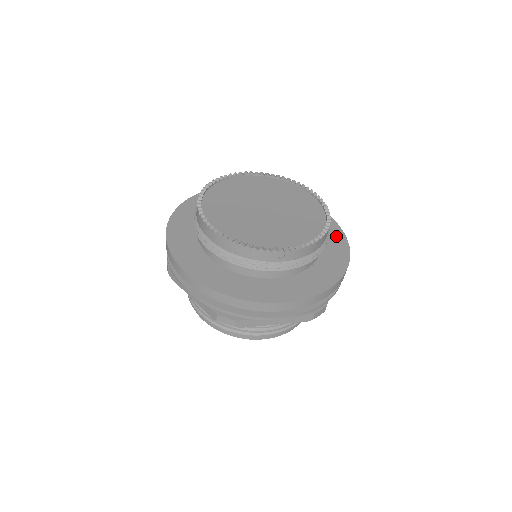
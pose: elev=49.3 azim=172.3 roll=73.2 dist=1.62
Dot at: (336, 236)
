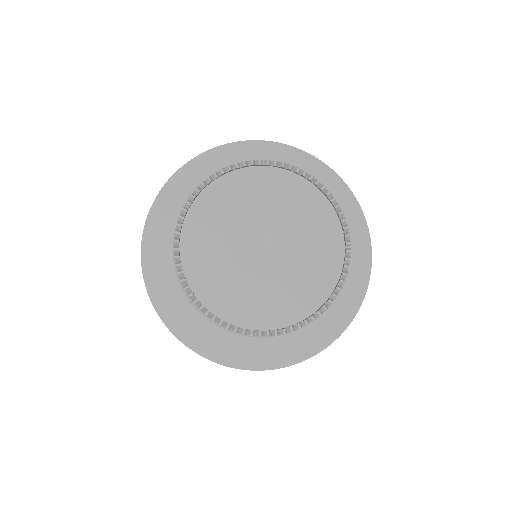
Dot at: (333, 188)
